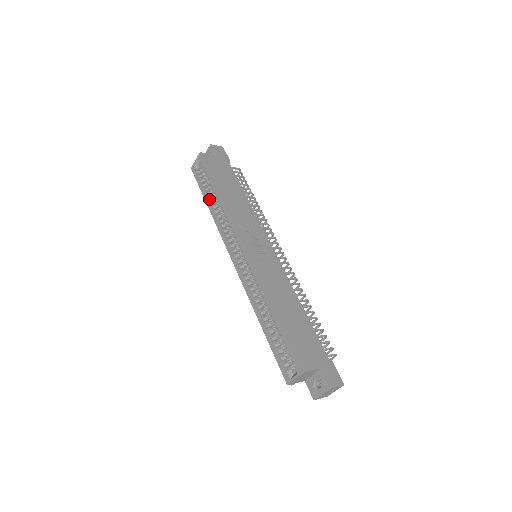
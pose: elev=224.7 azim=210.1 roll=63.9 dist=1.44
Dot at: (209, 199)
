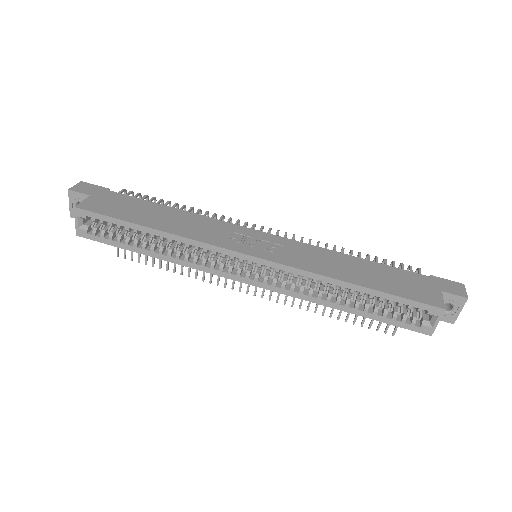
Dot at: (144, 247)
